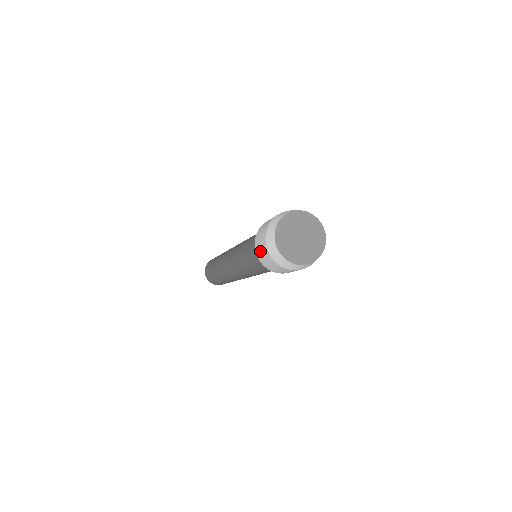
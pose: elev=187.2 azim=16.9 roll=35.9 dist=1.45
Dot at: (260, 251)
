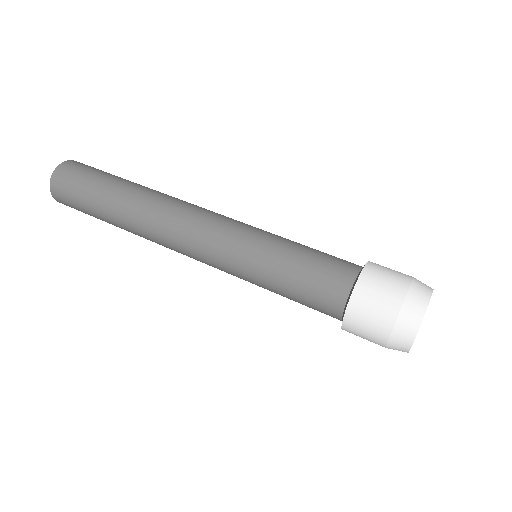
Dot at: (367, 314)
